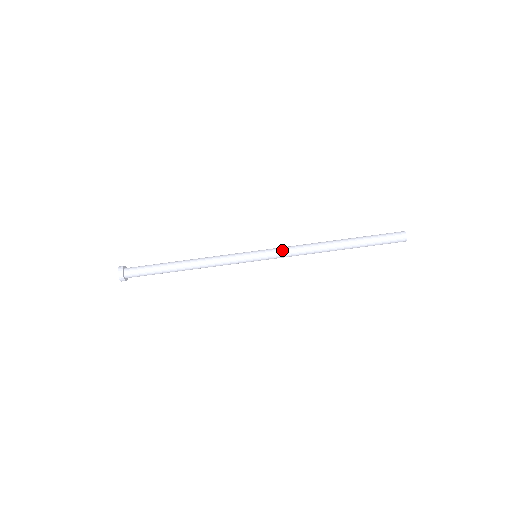
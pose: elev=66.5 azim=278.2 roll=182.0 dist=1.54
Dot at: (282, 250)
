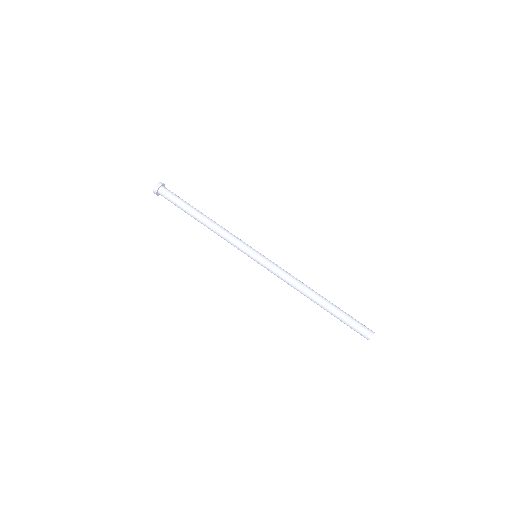
Dot at: (278, 266)
